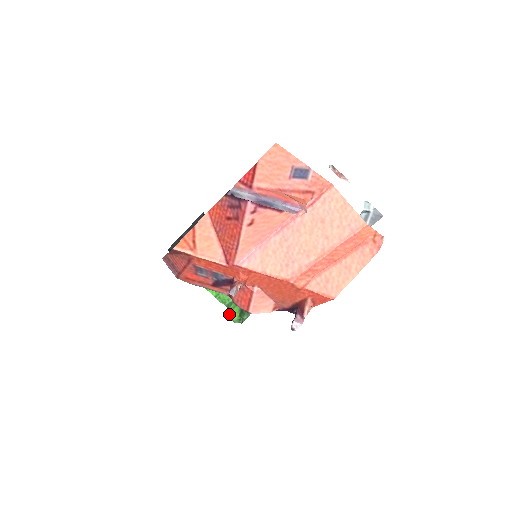
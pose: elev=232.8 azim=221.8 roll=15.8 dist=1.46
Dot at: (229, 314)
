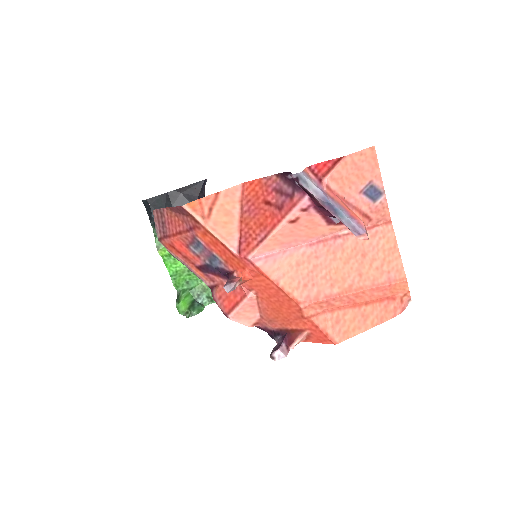
Dot at: (178, 301)
